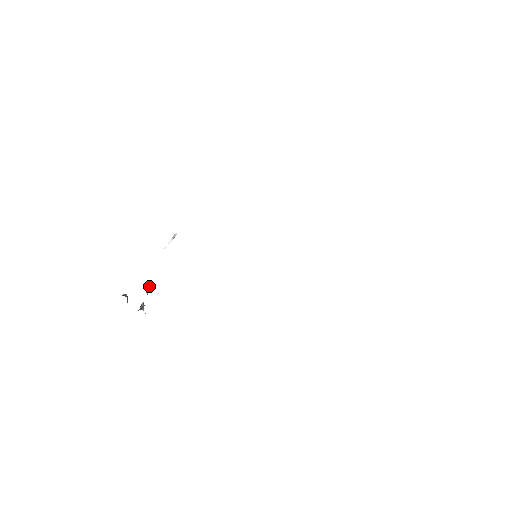
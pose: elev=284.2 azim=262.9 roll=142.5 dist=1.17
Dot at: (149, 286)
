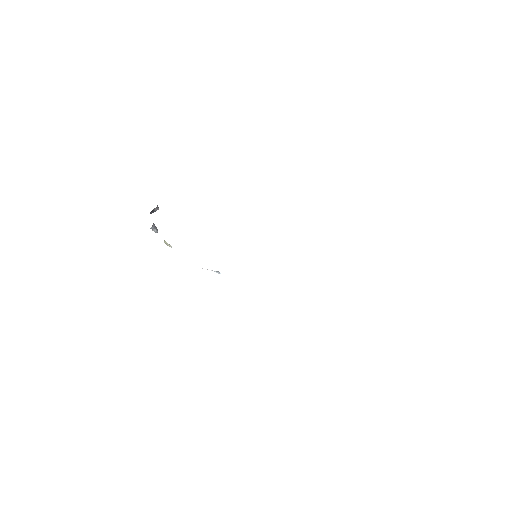
Dot at: occluded
